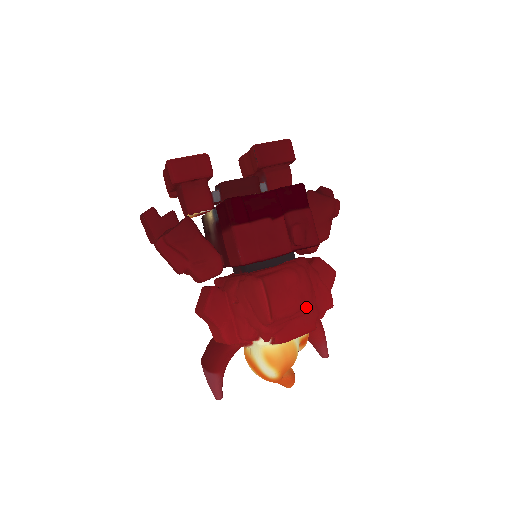
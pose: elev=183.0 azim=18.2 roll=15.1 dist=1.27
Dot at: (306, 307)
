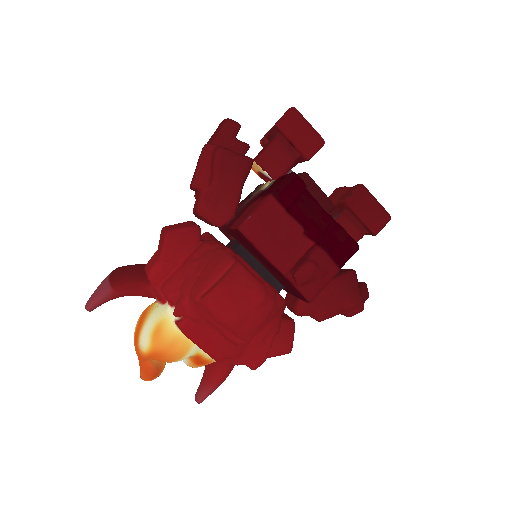
Dot at: (236, 333)
